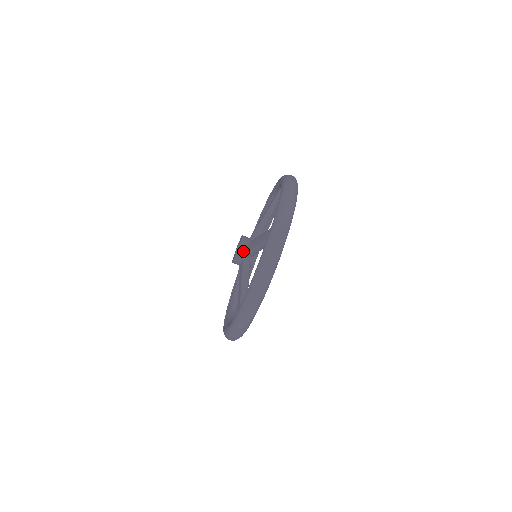
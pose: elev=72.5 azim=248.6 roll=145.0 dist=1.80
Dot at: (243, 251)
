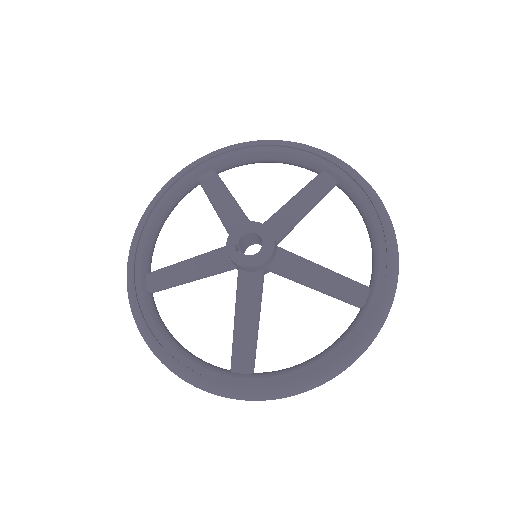
Dot at: (241, 268)
